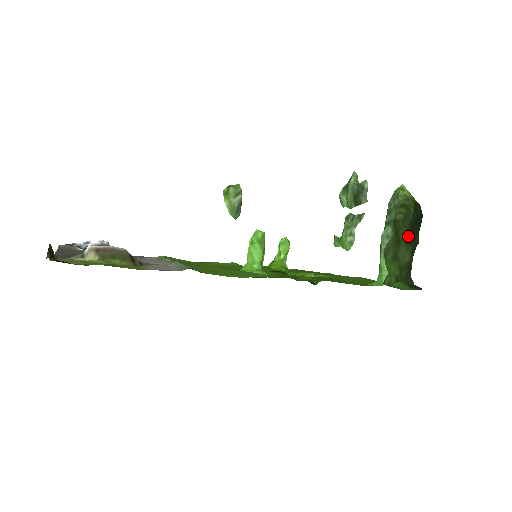
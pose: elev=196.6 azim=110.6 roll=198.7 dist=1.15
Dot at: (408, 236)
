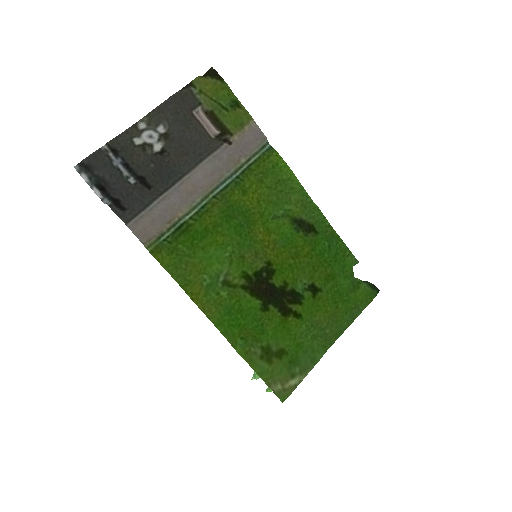
Dot at: occluded
